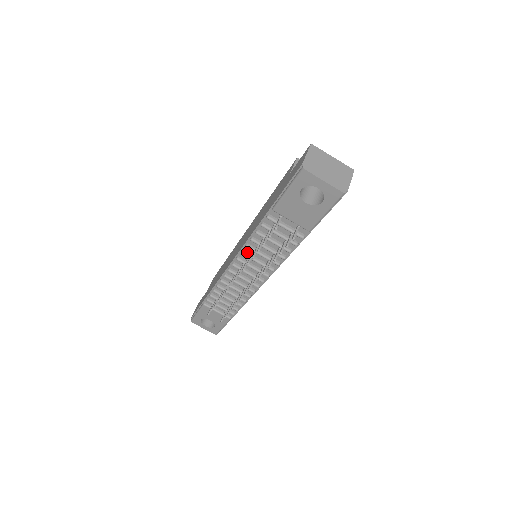
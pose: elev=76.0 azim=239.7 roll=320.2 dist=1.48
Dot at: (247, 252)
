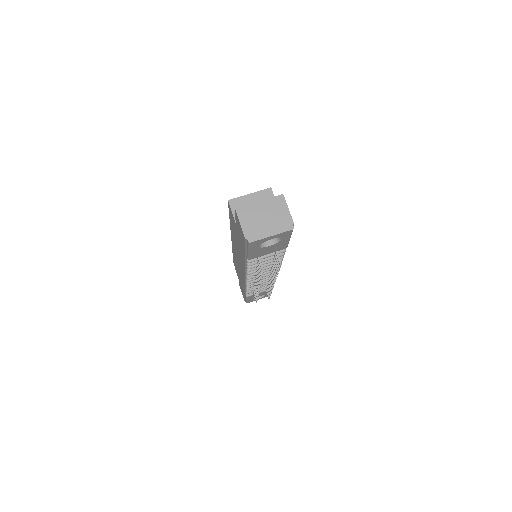
Dot at: occluded
